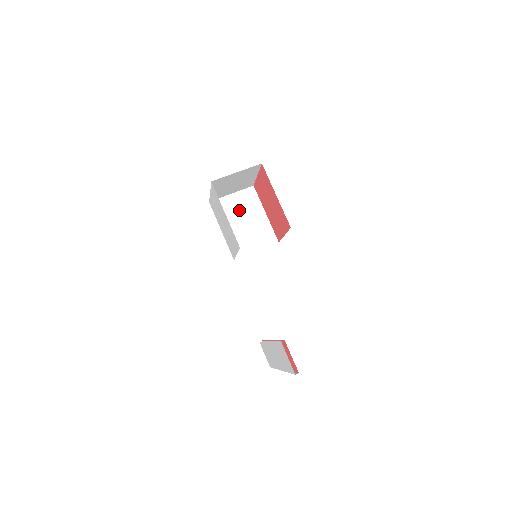
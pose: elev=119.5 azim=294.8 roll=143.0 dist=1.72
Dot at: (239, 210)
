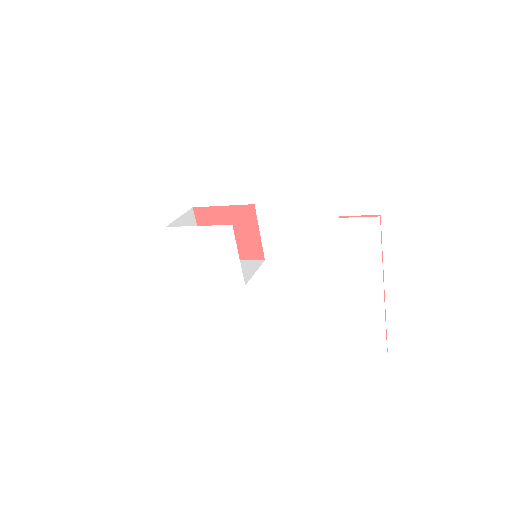
Dot at: occluded
